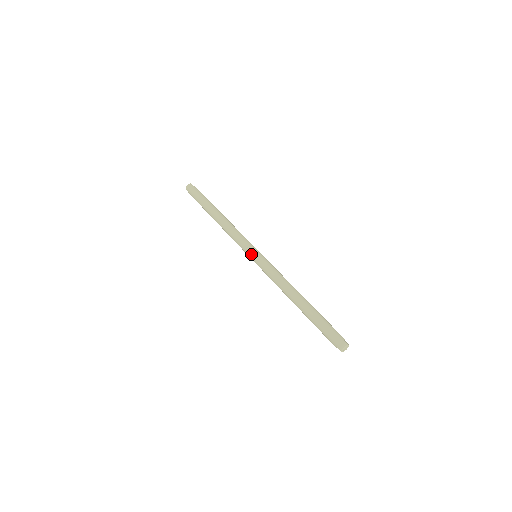
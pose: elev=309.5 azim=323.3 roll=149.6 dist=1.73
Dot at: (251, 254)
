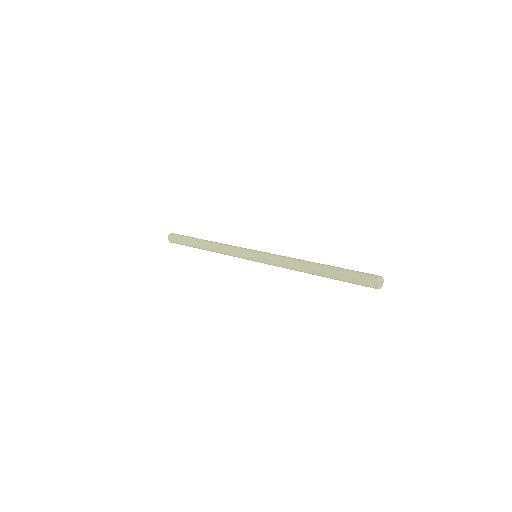
Dot at: (251, 253)
